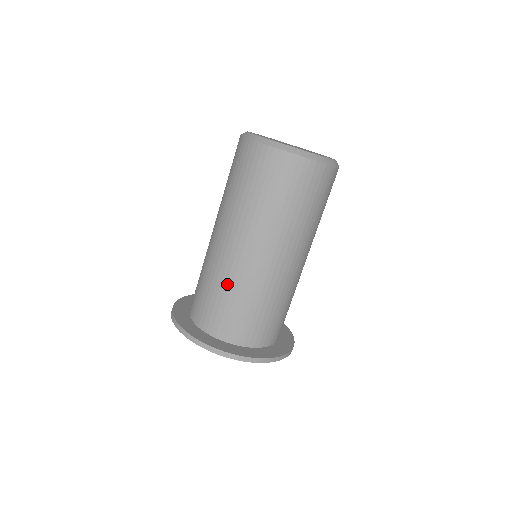
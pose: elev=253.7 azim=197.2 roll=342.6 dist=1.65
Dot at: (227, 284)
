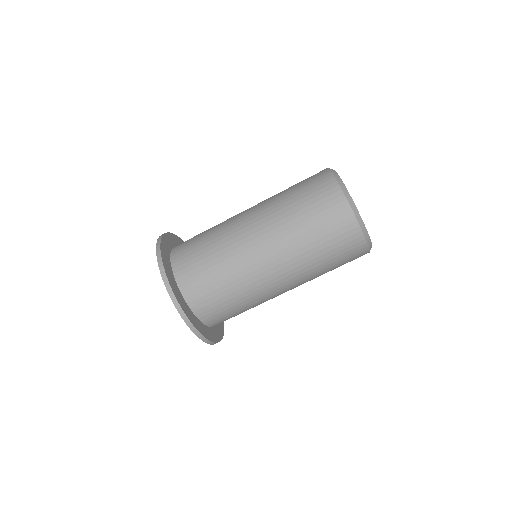
Dot at: (233, 276)
